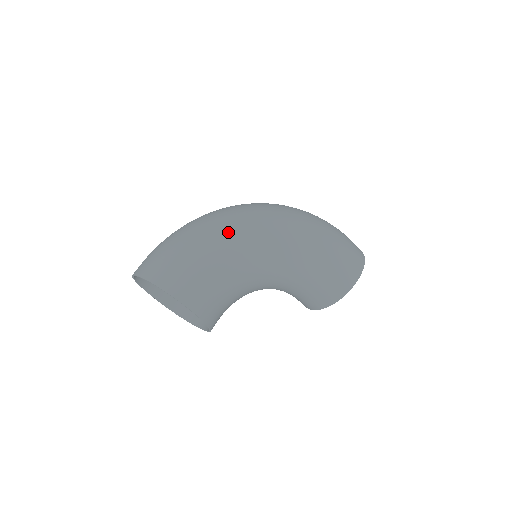
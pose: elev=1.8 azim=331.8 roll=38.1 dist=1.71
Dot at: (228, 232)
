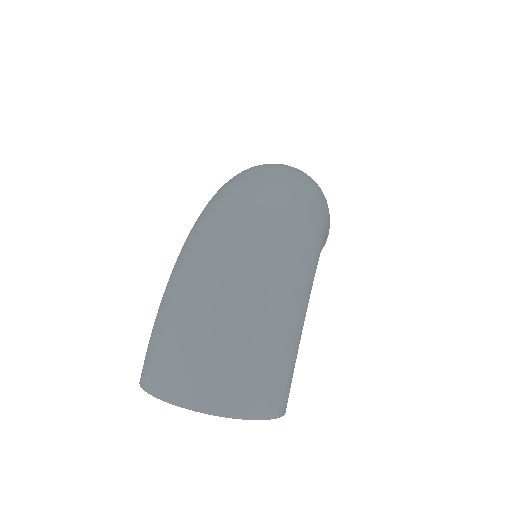
Dot at: (299, 281)
